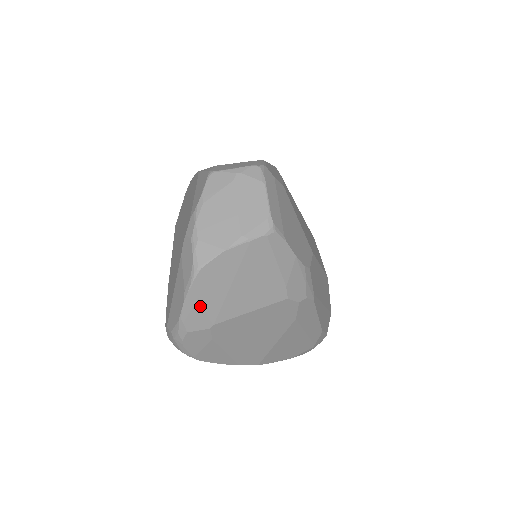
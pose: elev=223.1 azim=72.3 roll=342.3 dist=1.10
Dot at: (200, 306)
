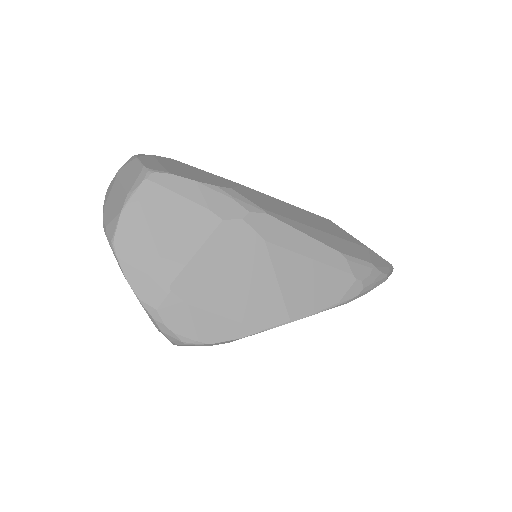
Dot at: (142, 274)
